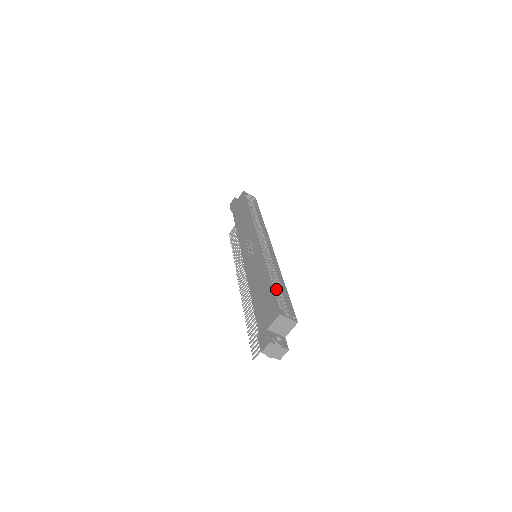
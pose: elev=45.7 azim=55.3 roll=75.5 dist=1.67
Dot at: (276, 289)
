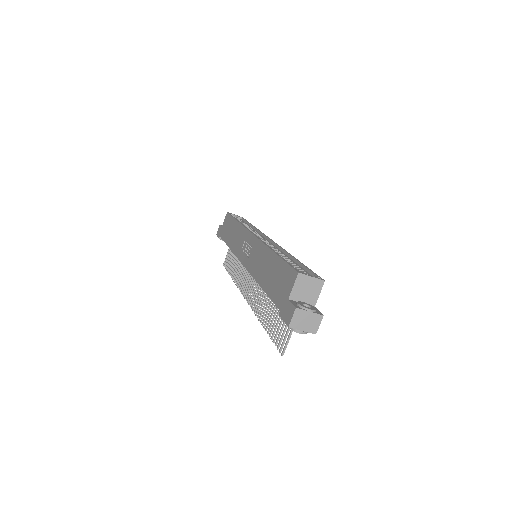
Dot at: occluded
